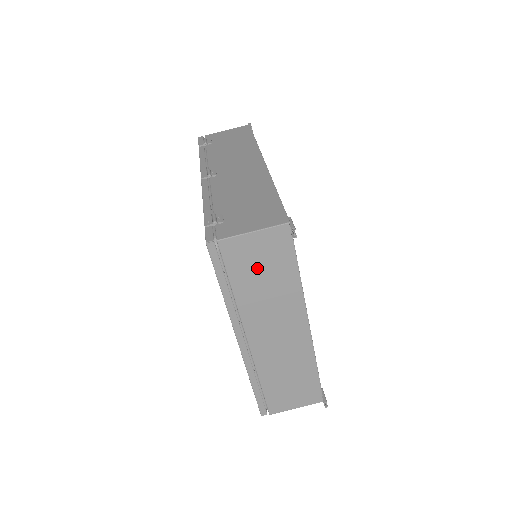
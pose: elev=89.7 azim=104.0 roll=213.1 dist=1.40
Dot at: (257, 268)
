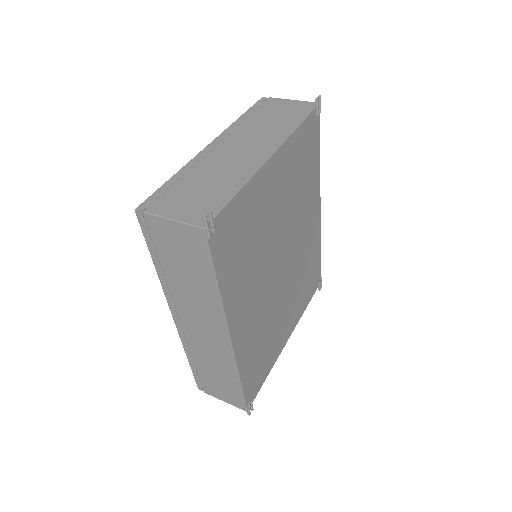
Dot at: (276, 113)
